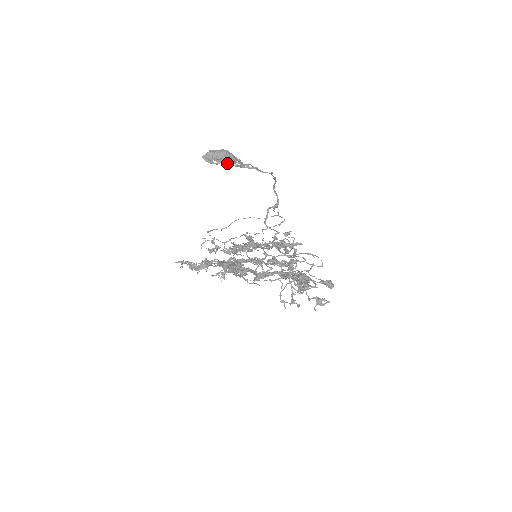
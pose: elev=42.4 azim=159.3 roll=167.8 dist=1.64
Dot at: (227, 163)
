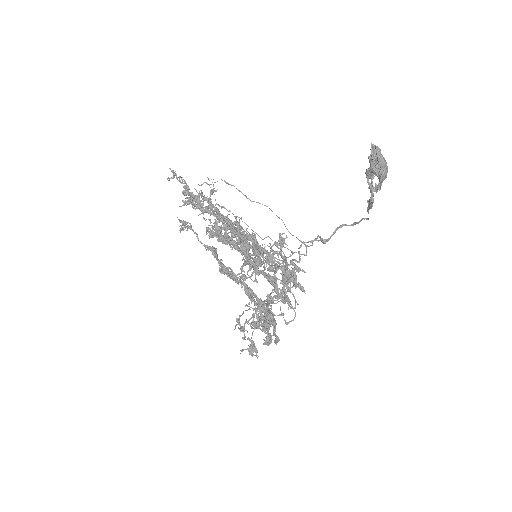
Dot at: (369, 172)
